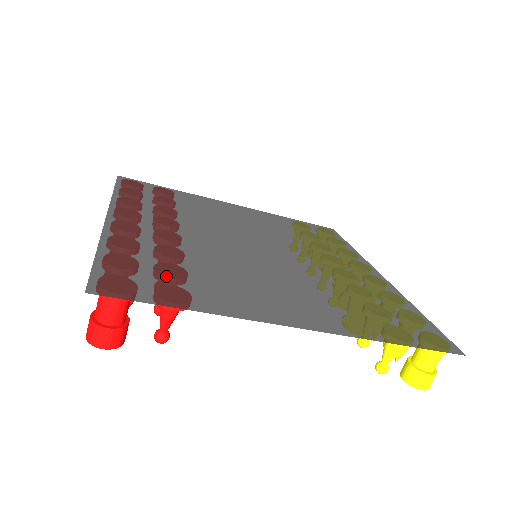
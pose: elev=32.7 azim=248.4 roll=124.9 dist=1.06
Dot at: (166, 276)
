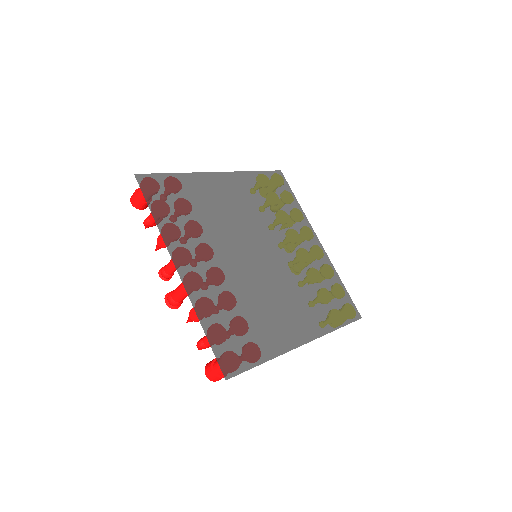
Dot at: (242, 334)
